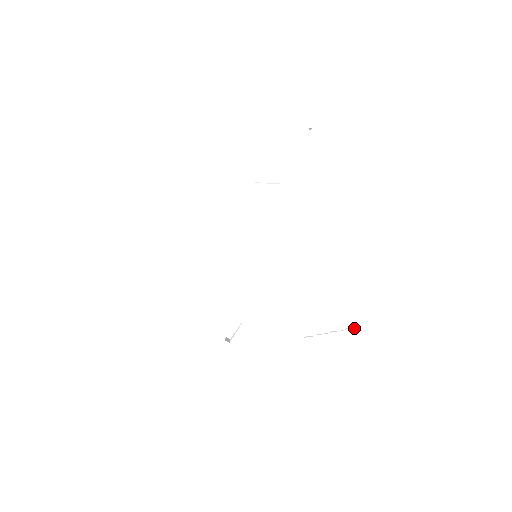
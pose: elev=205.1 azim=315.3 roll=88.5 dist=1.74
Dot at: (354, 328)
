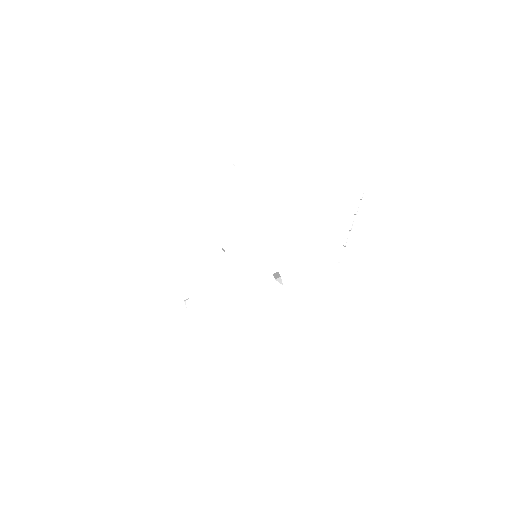
Dot at: (363, 190)
